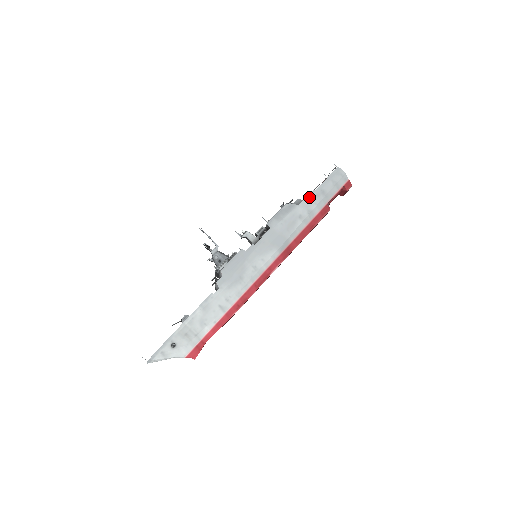
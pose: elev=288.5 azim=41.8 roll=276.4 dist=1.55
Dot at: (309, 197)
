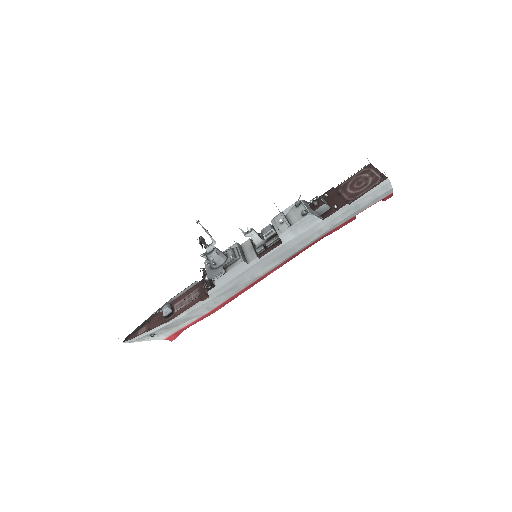
Dot at: (339, 212)
